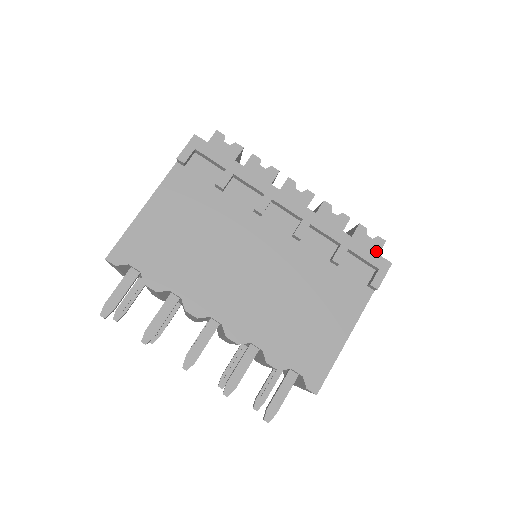
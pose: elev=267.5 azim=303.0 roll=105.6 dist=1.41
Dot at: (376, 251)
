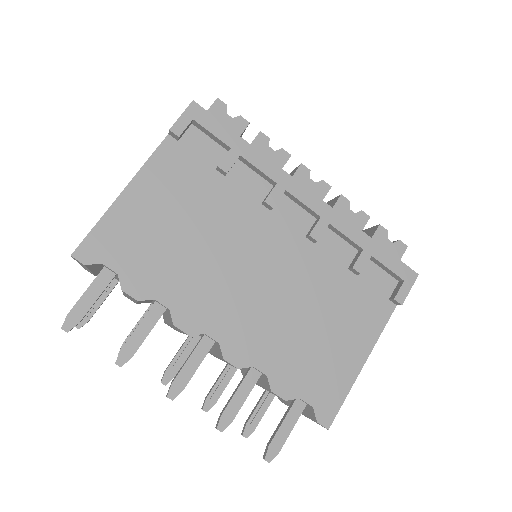
Dot at: occluded
